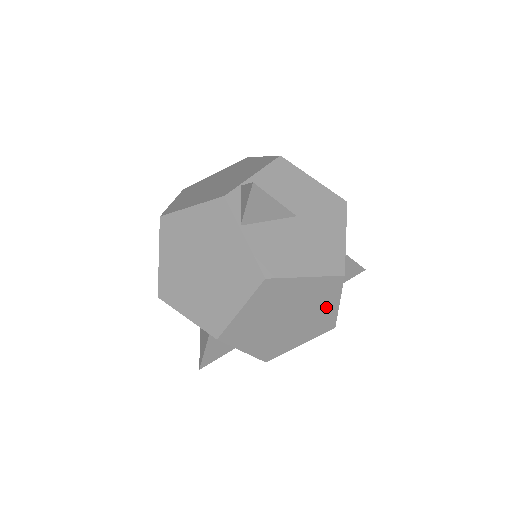
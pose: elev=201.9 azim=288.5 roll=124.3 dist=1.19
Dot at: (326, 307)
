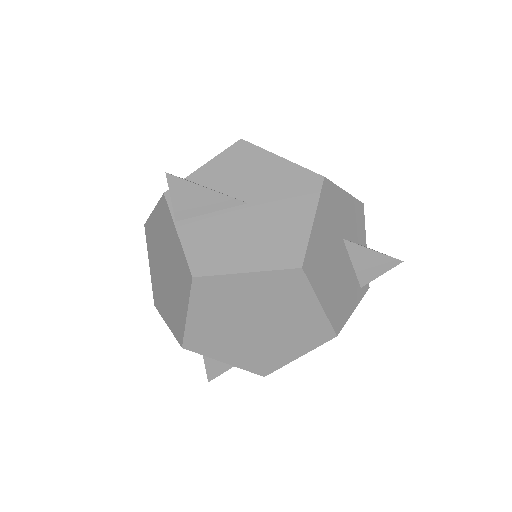
Dot at: (303, 309)
